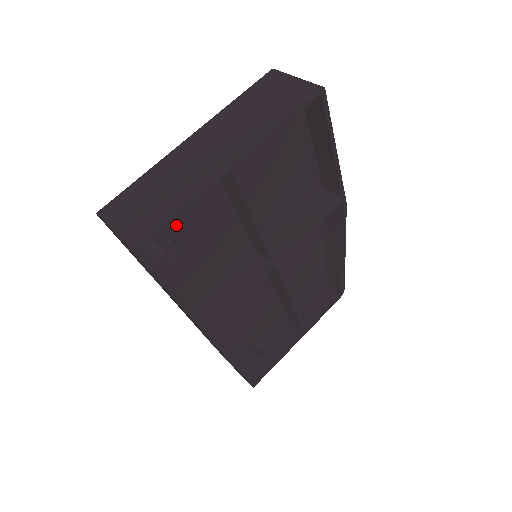
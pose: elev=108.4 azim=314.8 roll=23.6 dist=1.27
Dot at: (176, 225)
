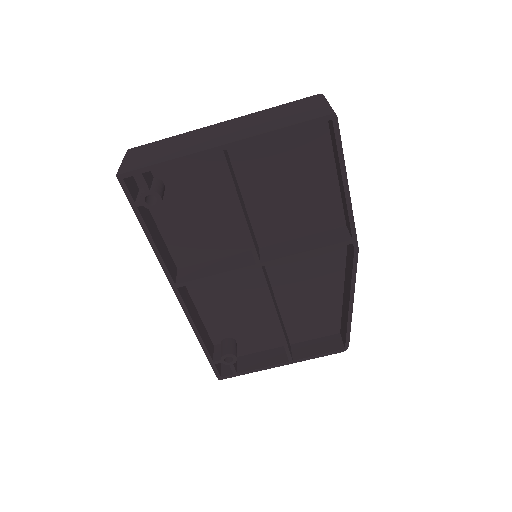
Dot at: (176, 183)
